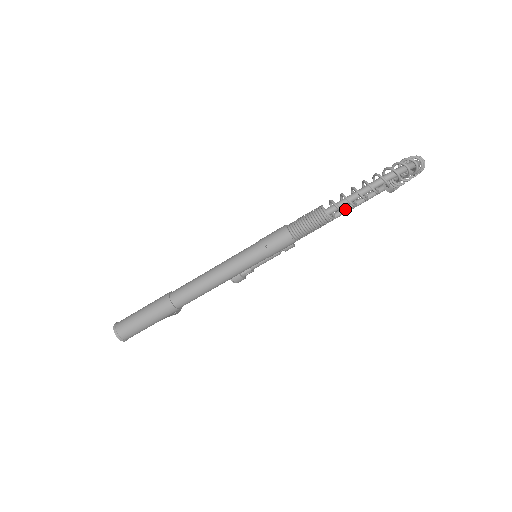
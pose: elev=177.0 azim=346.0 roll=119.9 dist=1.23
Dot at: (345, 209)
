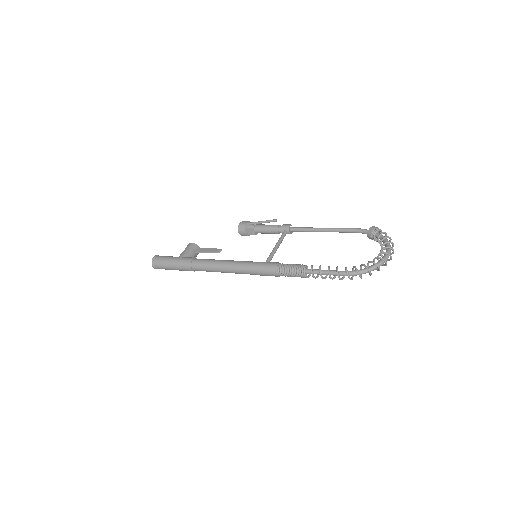
Dot at: occluded
